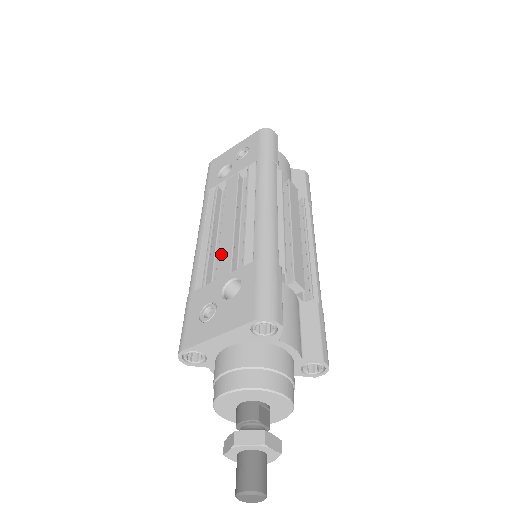
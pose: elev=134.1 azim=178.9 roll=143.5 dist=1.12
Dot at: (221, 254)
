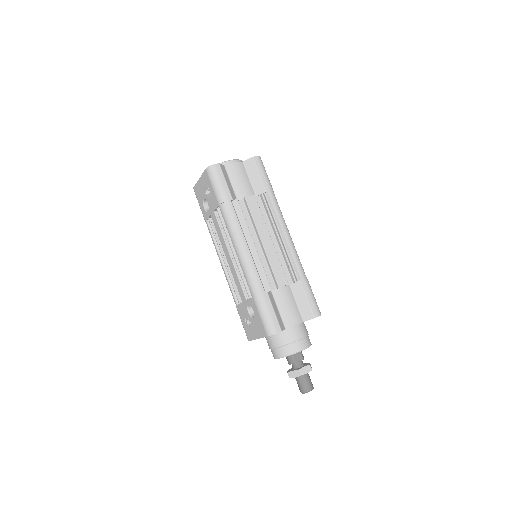
Dot at: (236, 284)
